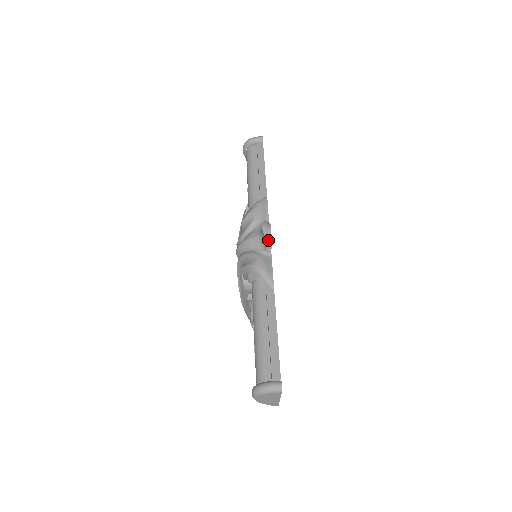
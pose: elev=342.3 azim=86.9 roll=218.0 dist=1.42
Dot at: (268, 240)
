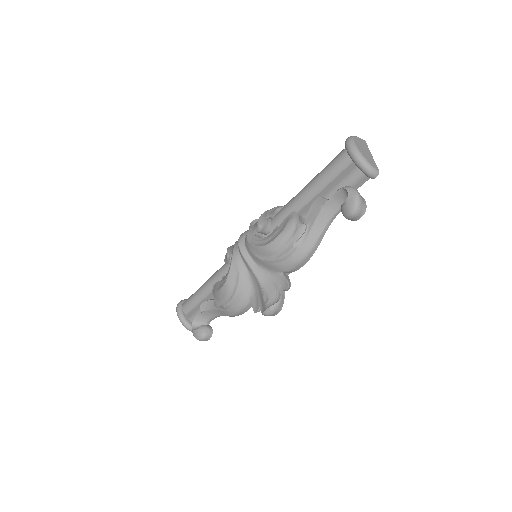
Dot at: occluded
